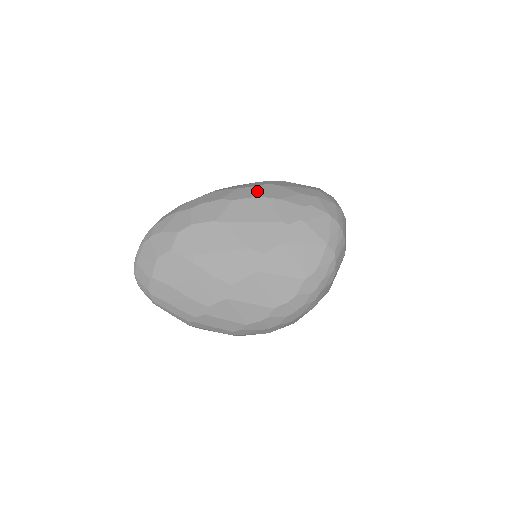
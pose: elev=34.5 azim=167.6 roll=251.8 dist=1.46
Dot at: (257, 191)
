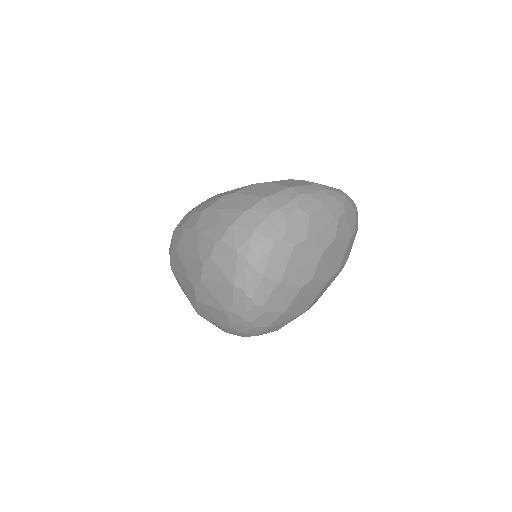
Dot at: (197, 219)
